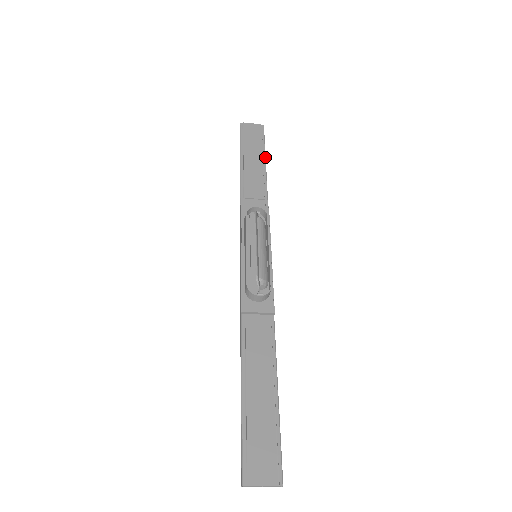
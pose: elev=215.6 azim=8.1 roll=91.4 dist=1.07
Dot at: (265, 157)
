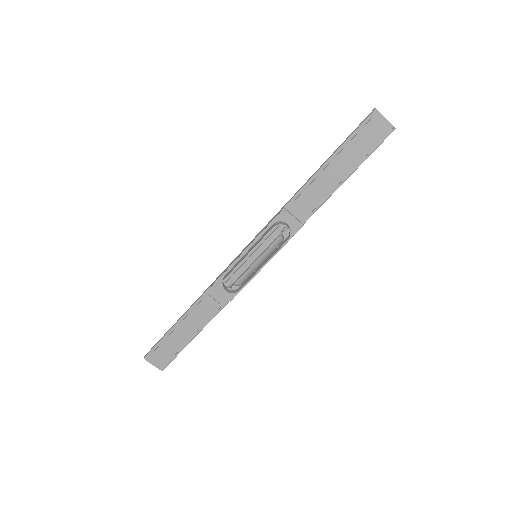
Dot at: occluded
